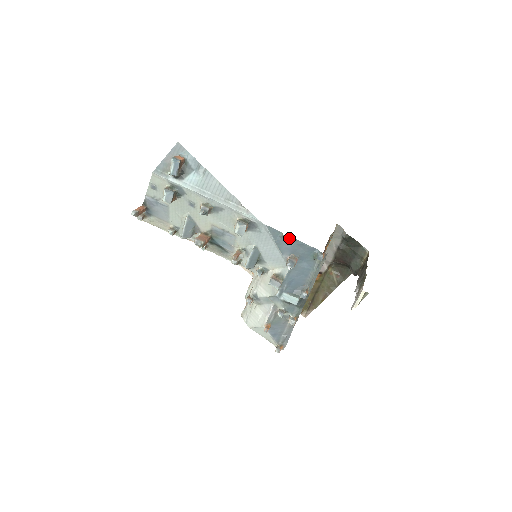
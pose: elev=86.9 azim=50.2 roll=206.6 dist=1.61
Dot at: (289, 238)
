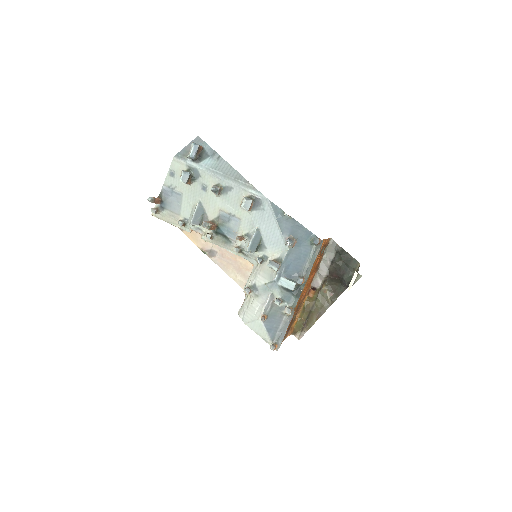
Dot at: (289, 217)
